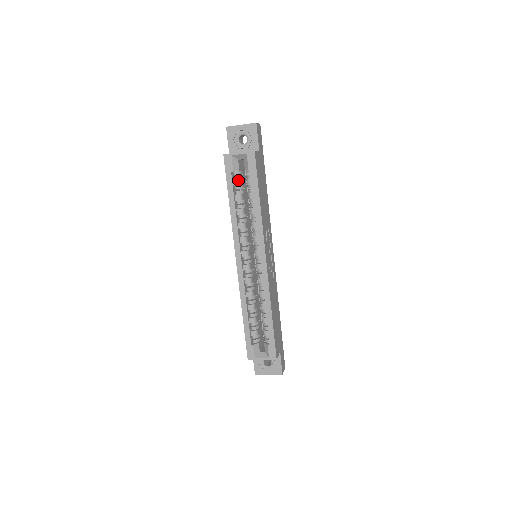
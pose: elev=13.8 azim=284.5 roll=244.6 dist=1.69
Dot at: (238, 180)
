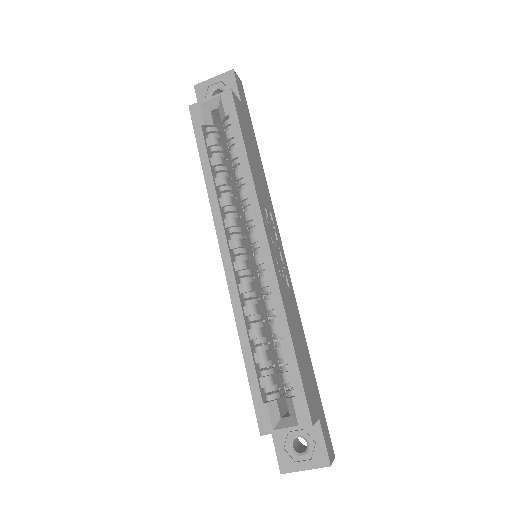
Dot at: (213, 137)
